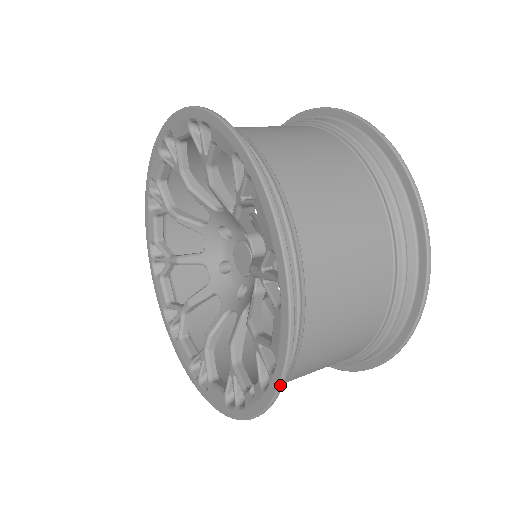
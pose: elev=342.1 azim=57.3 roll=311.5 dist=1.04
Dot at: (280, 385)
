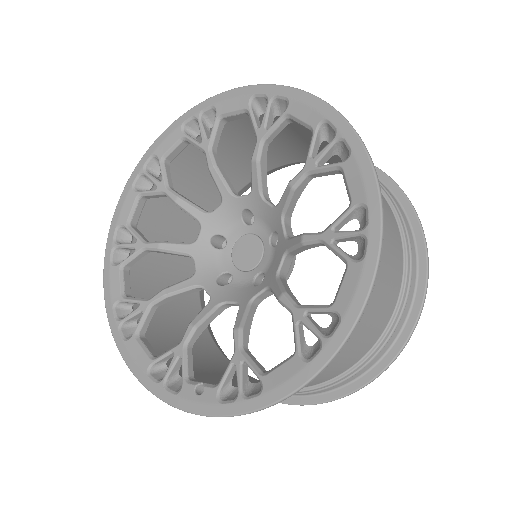
Dot at: (247, 413)
